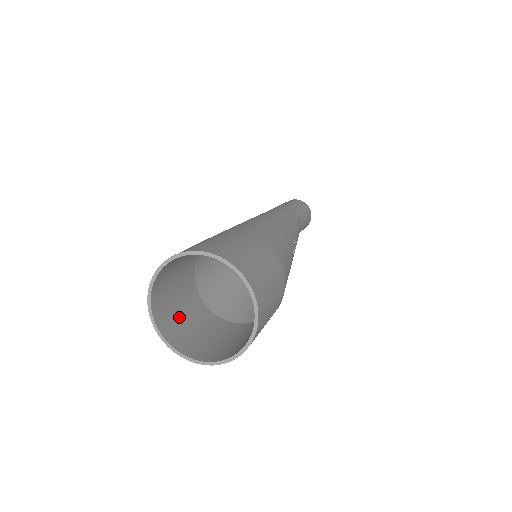
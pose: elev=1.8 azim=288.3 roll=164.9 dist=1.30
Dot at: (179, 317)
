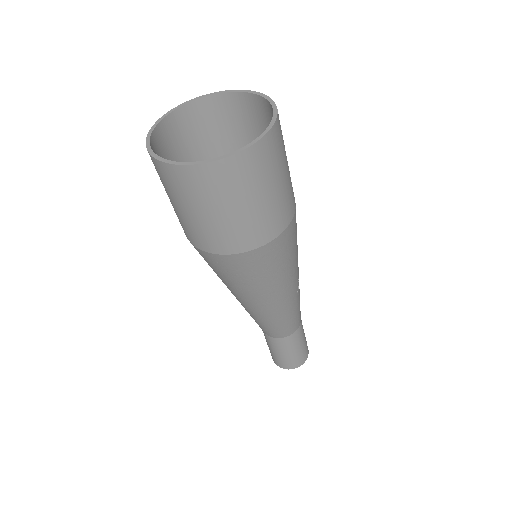
Dot at: occluded
